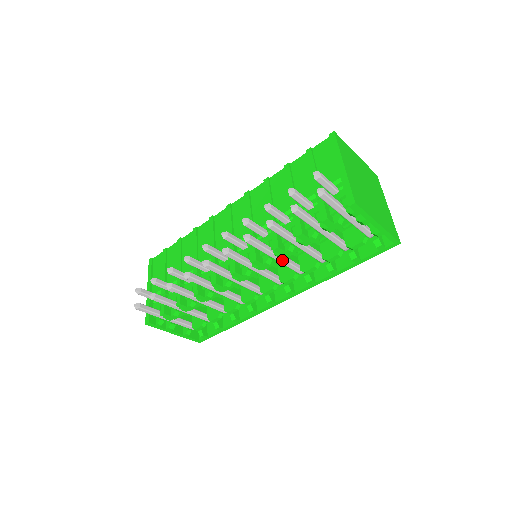
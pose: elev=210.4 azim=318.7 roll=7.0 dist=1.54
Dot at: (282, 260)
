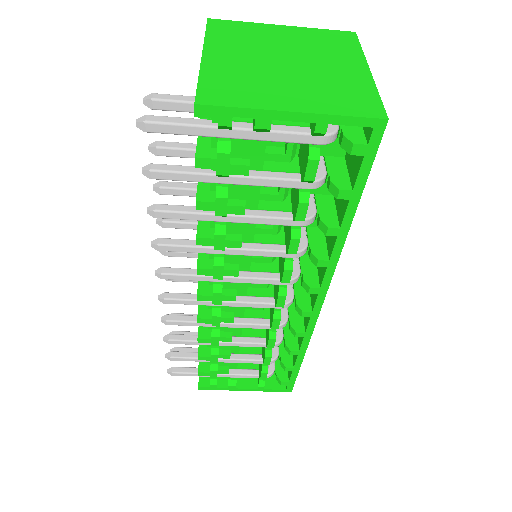
Dot at: (241, 251)
